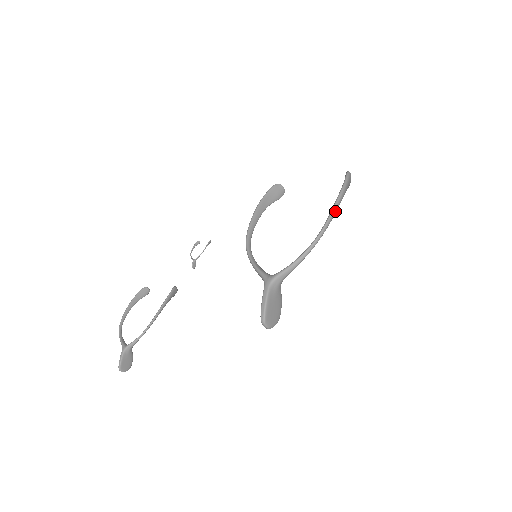
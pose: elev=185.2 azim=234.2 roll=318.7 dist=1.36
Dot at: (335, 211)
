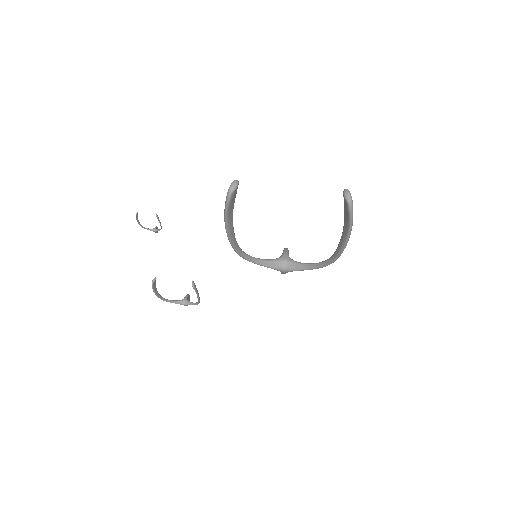
Dot at: (343, 250)
